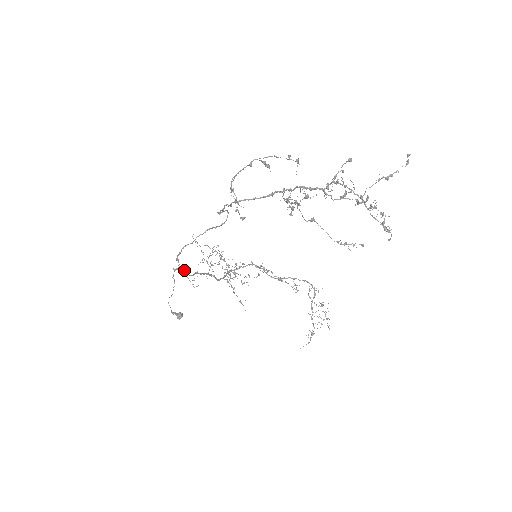
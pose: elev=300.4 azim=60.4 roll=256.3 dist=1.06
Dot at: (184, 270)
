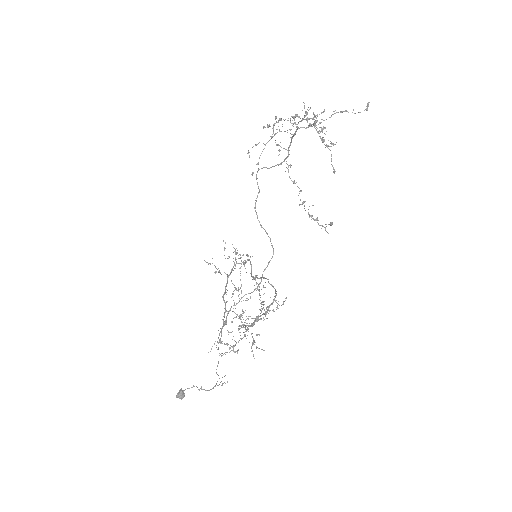
Dot at: (222, 341)
